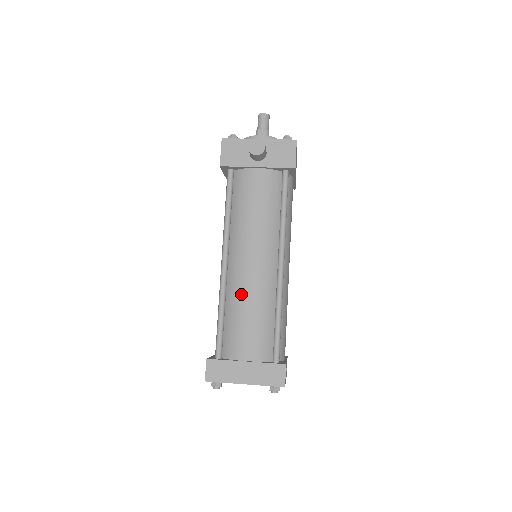
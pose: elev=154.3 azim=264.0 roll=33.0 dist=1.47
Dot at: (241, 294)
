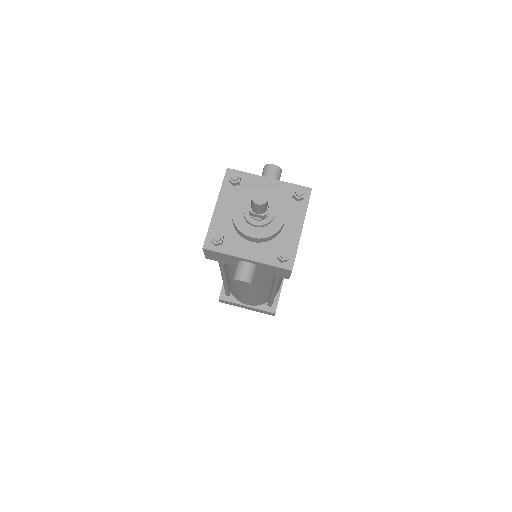
Dot at: (240, 292)
